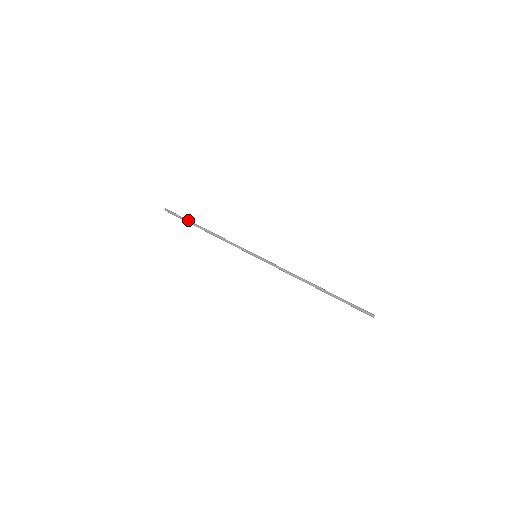
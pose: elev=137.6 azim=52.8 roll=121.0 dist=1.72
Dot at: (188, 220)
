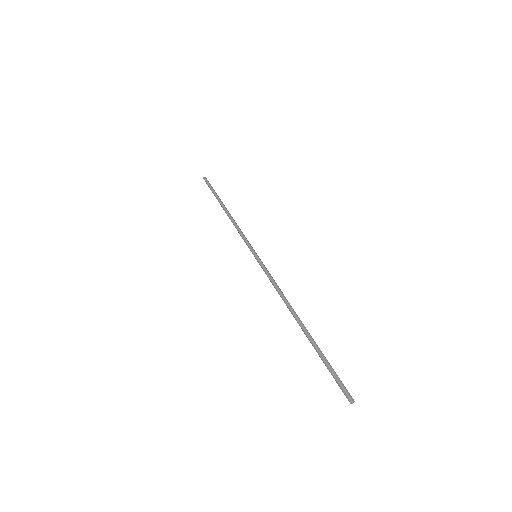
Dot at: occluded
